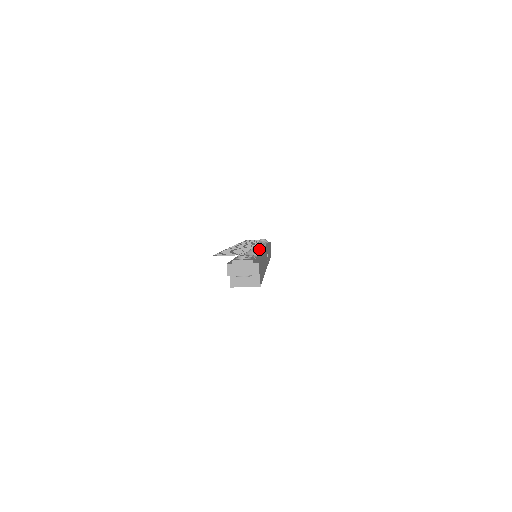
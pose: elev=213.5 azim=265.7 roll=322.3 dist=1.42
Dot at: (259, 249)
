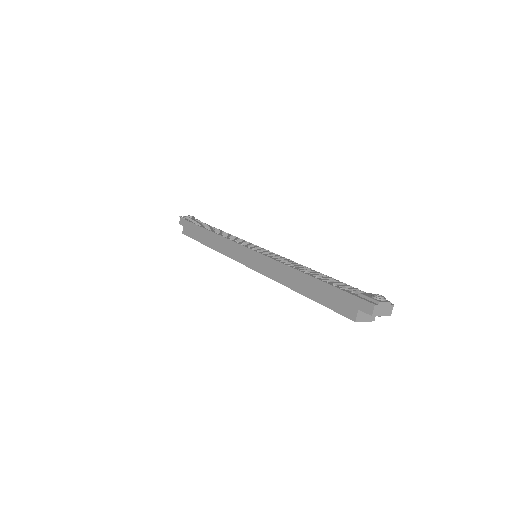
Dot at: occluded
